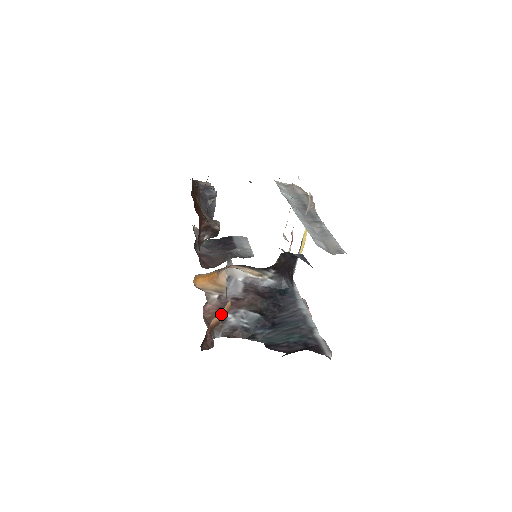
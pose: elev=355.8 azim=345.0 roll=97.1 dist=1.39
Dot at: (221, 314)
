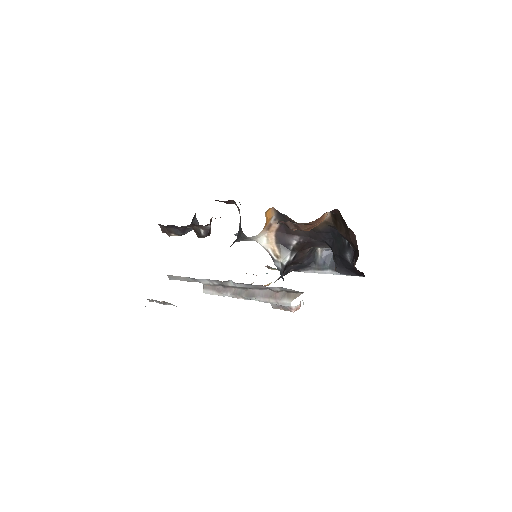
Dot at: (325, 218)
